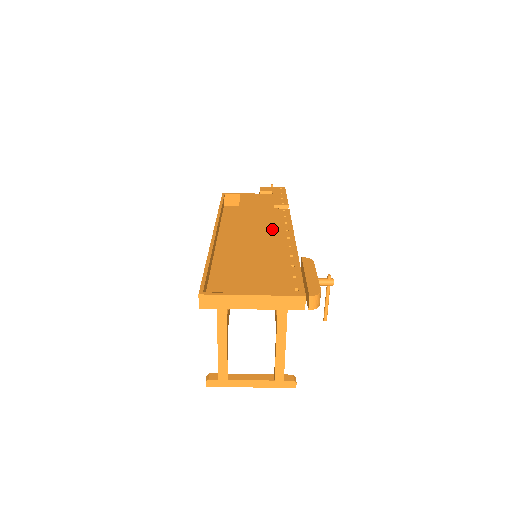
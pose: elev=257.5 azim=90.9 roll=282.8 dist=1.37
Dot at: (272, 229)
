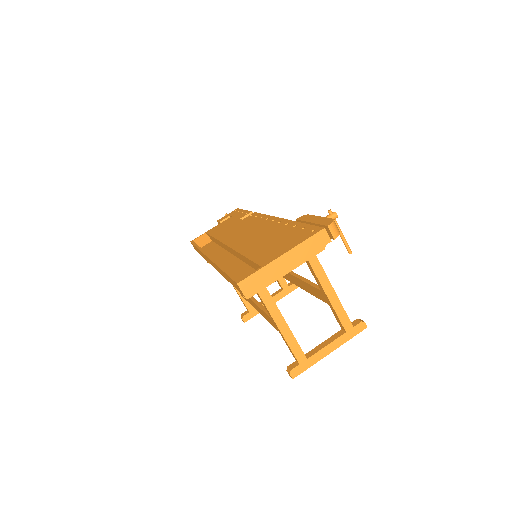
Dot at: (254, 226)
